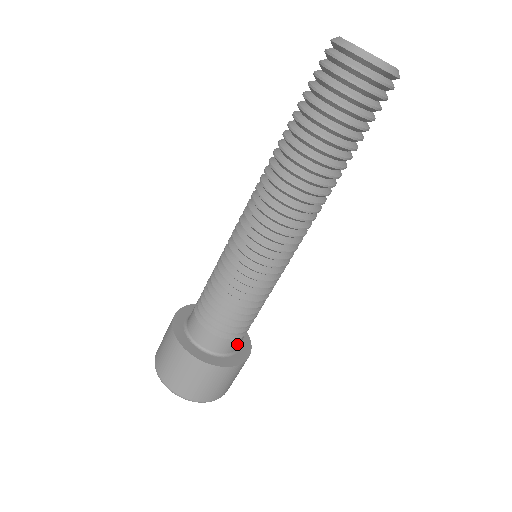
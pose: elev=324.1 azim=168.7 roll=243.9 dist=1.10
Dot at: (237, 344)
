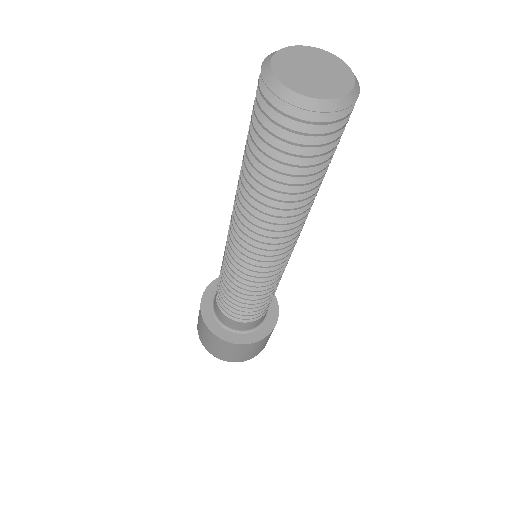
Dot at: occluded
